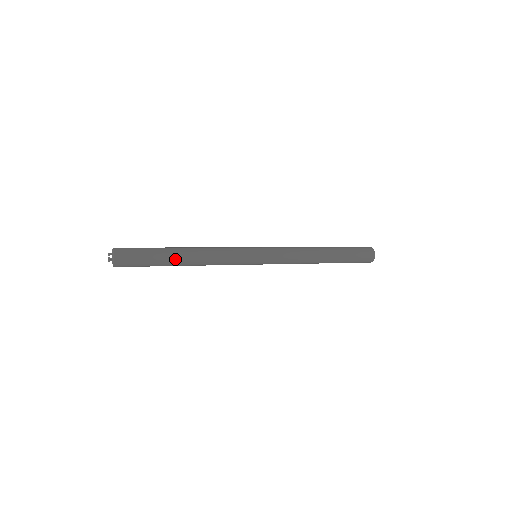
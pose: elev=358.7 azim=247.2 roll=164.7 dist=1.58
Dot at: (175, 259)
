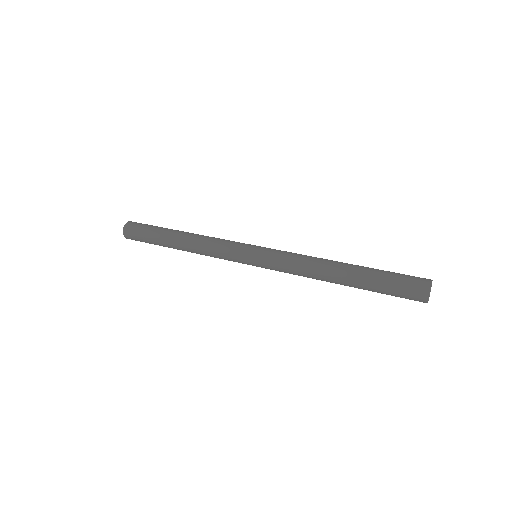
Dot at: (169, 237)
